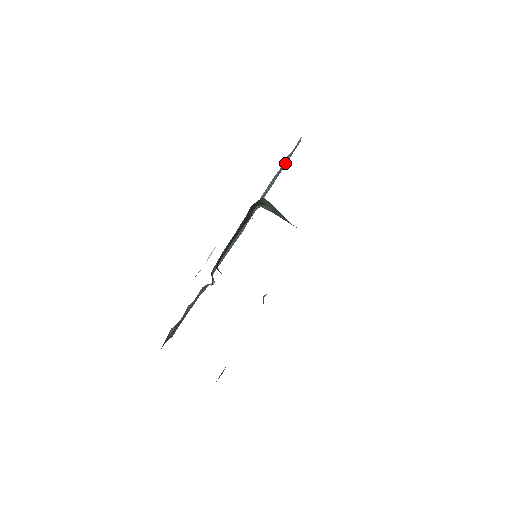
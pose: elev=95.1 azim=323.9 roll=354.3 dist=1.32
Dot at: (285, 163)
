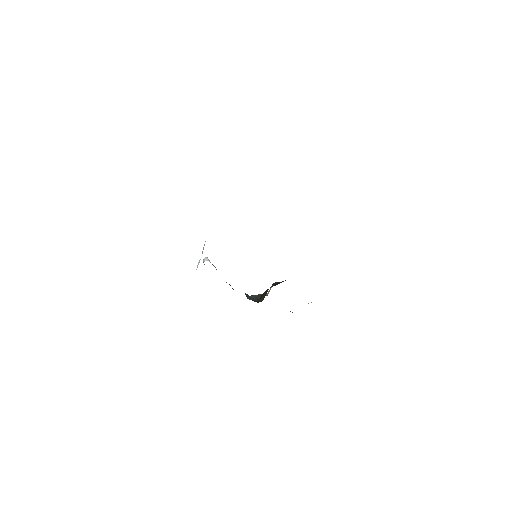
Dot at: occluded
